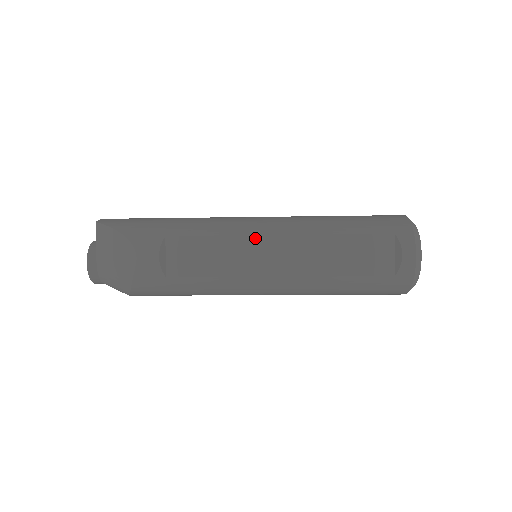
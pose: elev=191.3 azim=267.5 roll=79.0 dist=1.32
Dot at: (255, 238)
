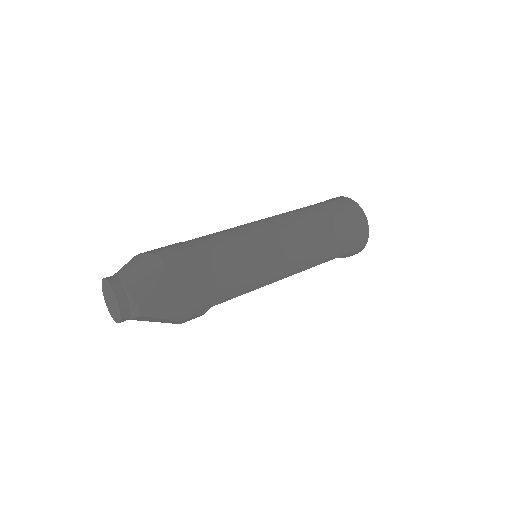
Dot at: occluded
